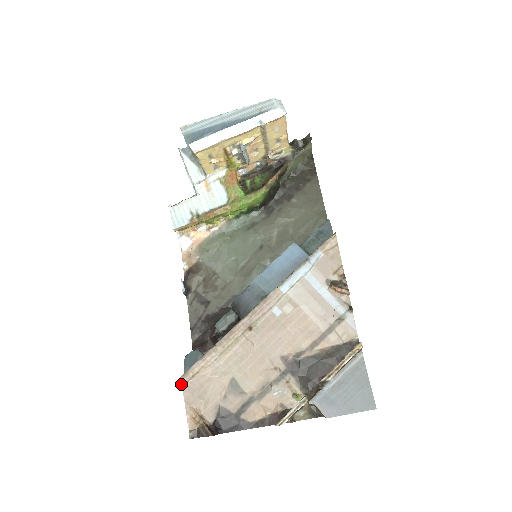
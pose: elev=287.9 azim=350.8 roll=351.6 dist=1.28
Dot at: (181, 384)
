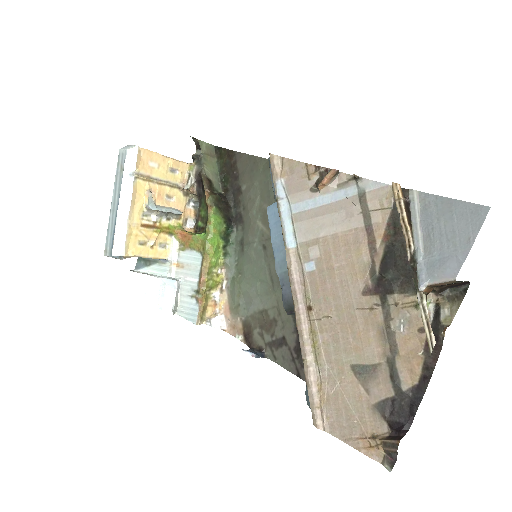
Dot at: occluded
